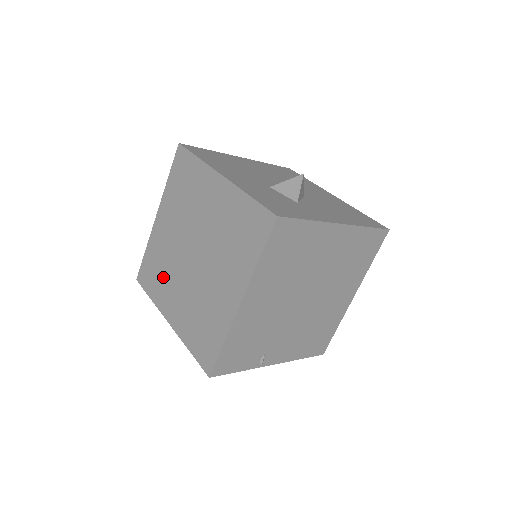
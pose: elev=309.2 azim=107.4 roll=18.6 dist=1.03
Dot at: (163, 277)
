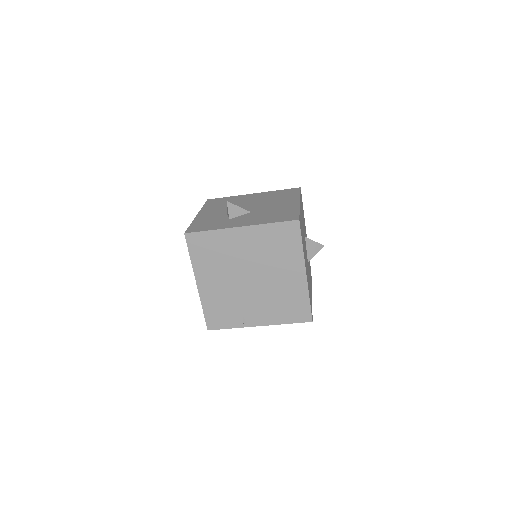
Dot at: occluded
